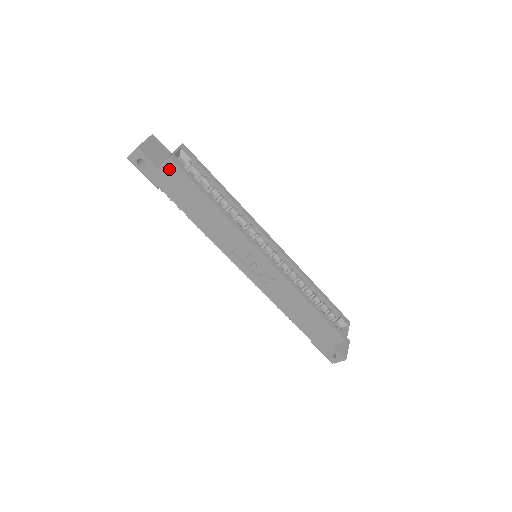
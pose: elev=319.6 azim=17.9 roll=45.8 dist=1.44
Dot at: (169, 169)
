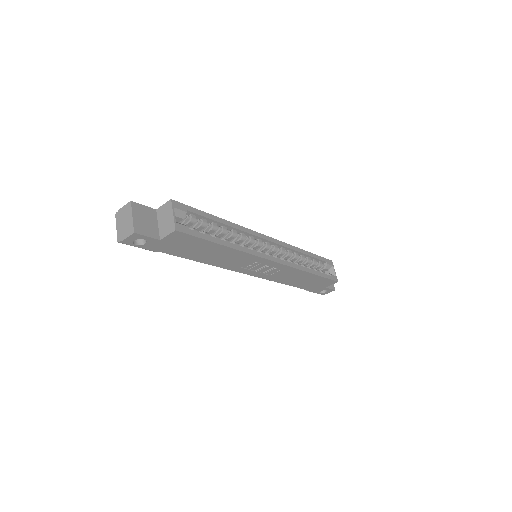
Dot at: (174, 238)
